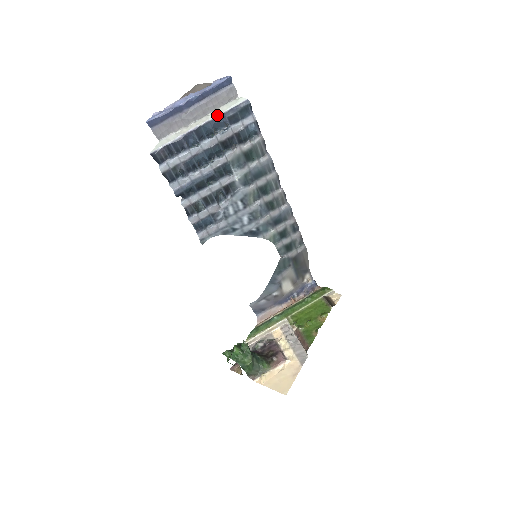
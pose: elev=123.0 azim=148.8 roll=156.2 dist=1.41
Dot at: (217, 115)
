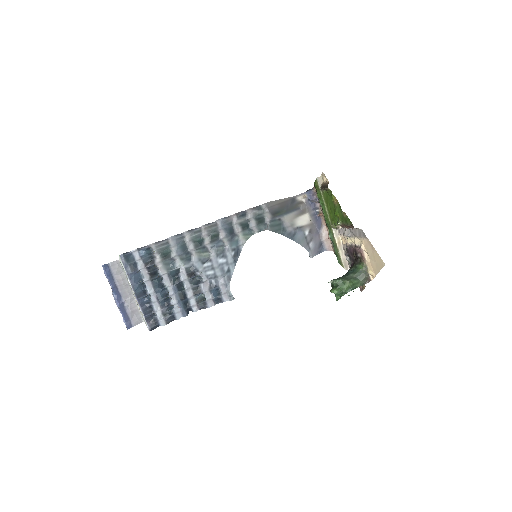
Dot at: (128, 280)
